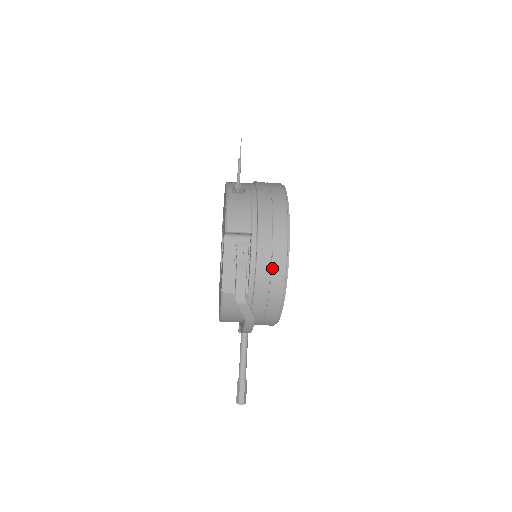
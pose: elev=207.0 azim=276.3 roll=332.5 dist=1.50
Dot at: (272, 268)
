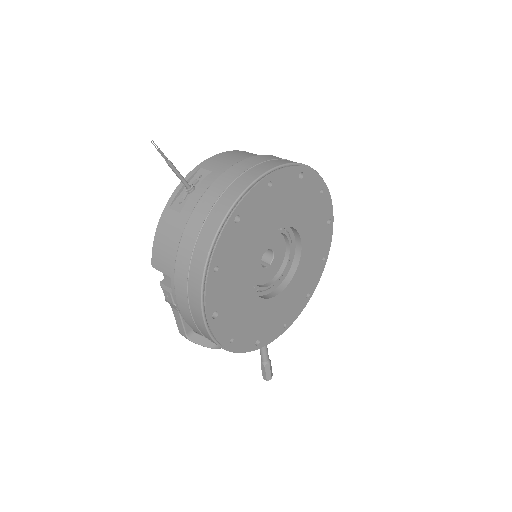
Dot at: (196, 324)
